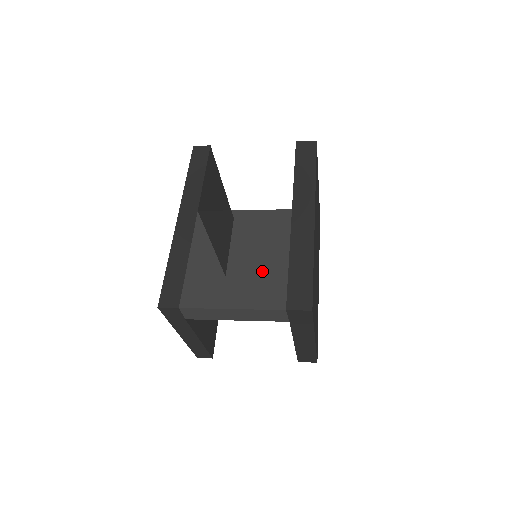
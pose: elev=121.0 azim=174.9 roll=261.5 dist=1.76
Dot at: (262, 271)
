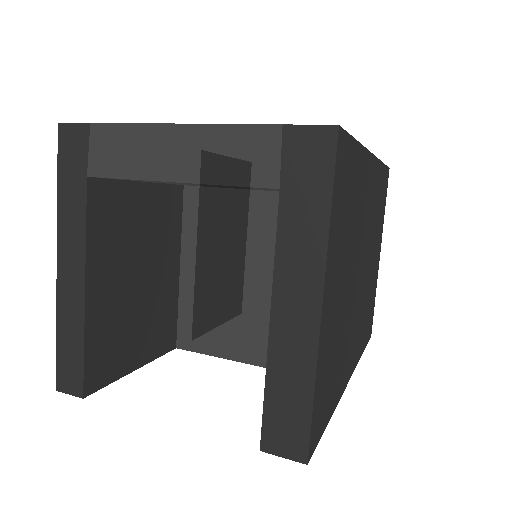
Dot at: occluded
